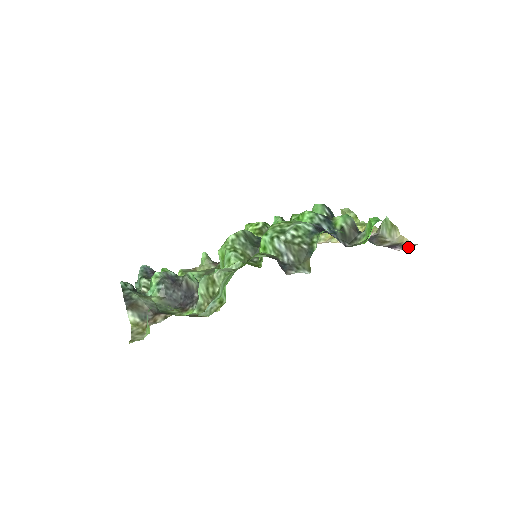
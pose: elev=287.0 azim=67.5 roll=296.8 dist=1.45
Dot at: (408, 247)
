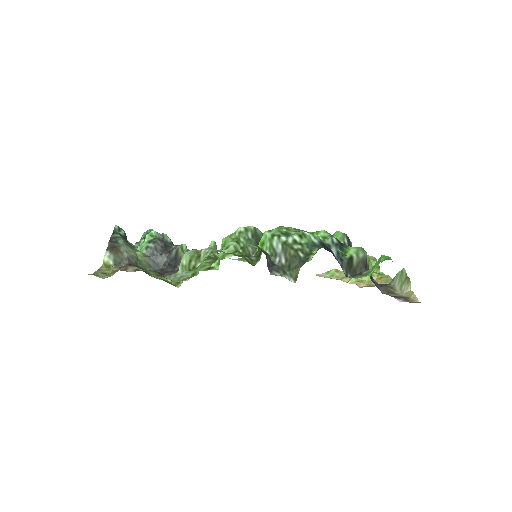
Dot at: occluded
